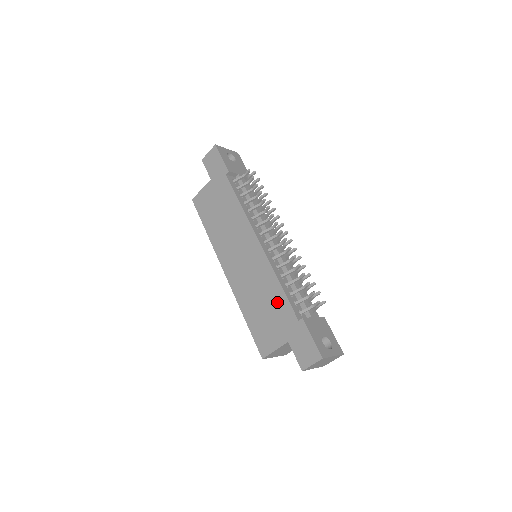
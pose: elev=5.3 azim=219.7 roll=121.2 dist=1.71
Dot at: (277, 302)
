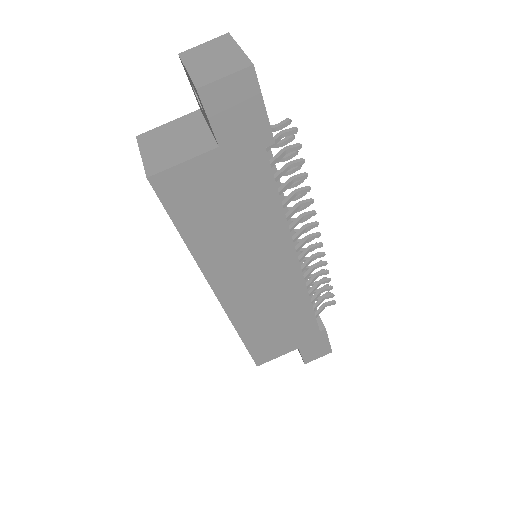
Dot at: (300, 320)
